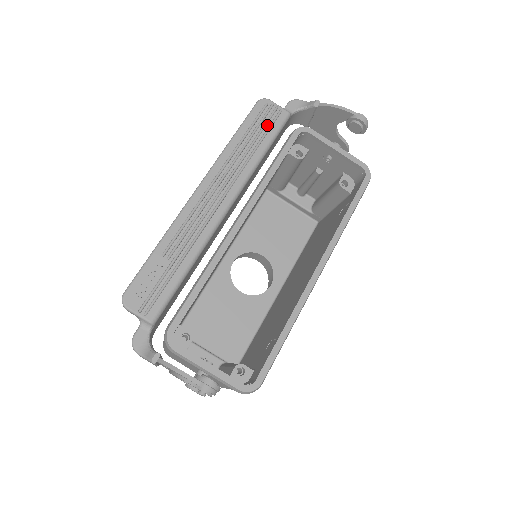
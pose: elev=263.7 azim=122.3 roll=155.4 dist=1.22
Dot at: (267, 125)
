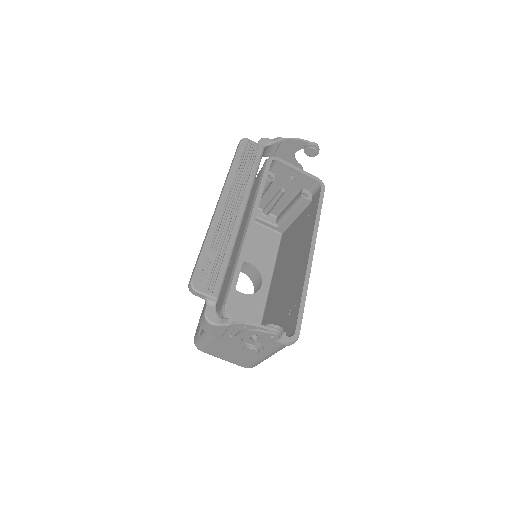
Dot at: (252, 155)
